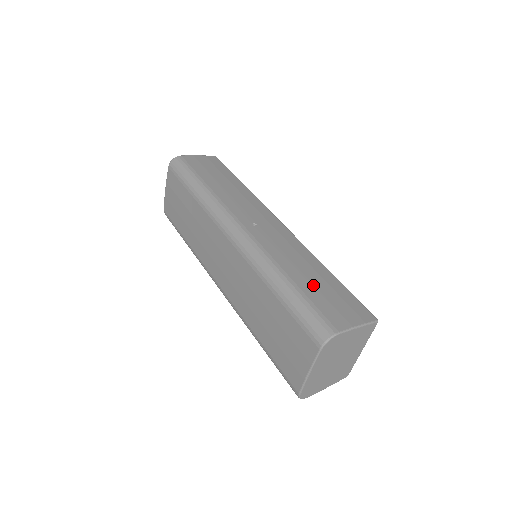
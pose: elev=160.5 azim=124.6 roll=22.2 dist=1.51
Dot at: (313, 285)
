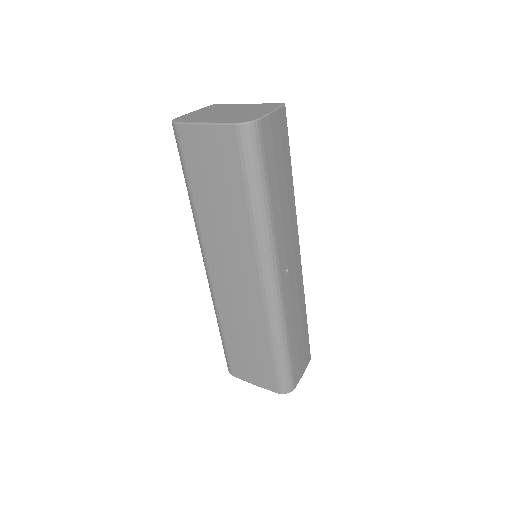
Dot at: (297, 343)
